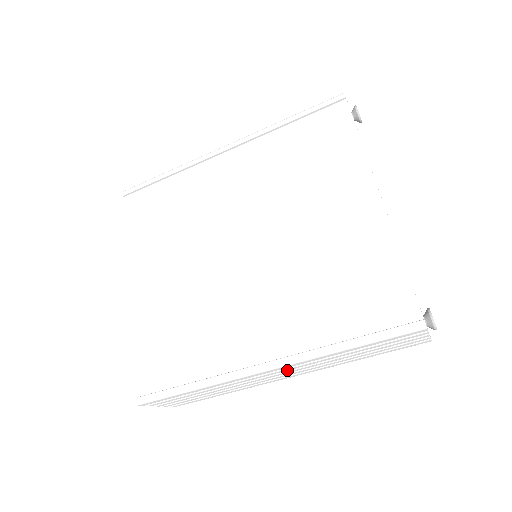
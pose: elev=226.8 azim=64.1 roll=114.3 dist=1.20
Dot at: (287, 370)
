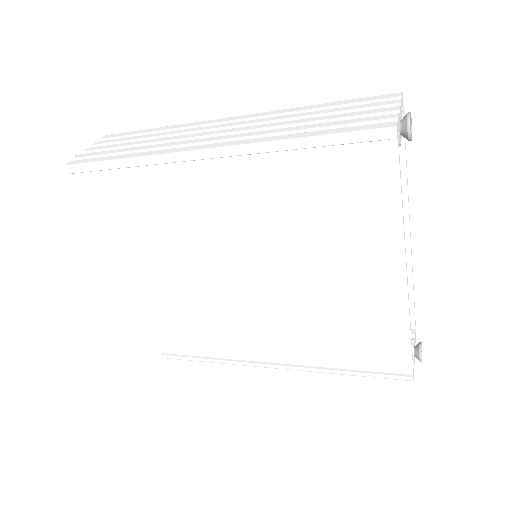
Dot at: occluded
